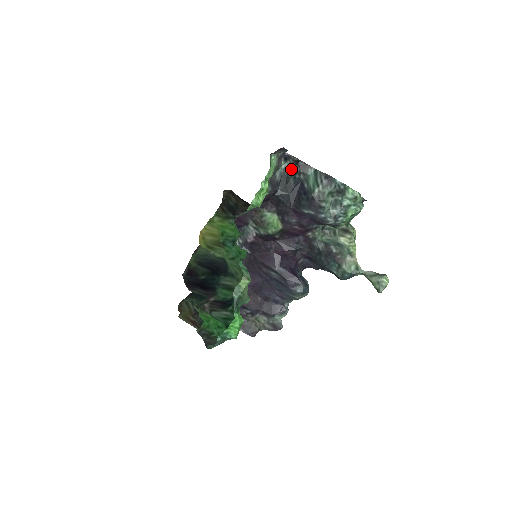
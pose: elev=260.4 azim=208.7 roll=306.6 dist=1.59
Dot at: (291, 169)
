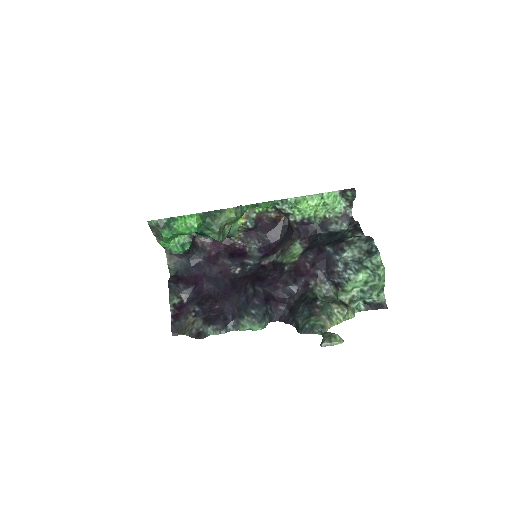
Dot at: occluded
